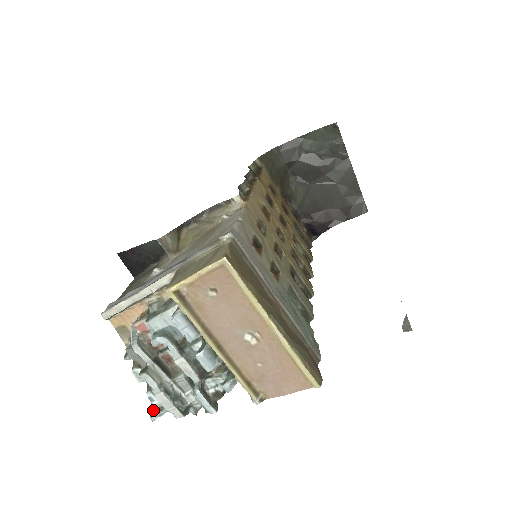
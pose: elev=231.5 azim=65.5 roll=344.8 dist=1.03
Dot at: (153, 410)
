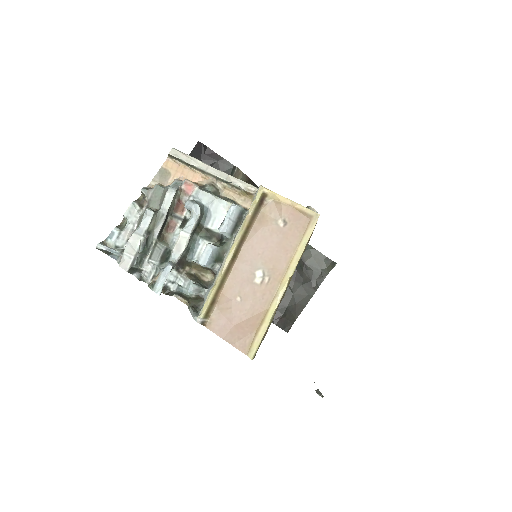
Dot at: (103, 242)
